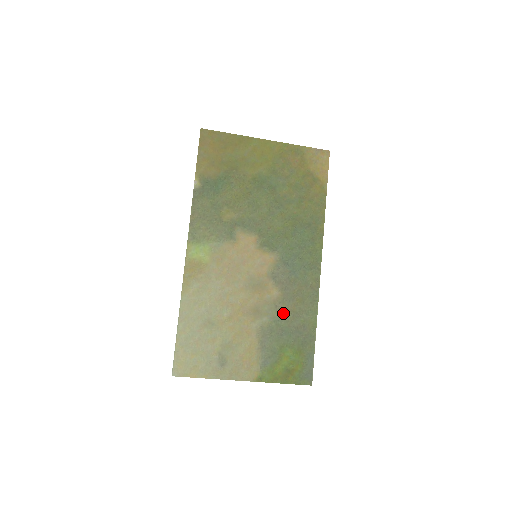
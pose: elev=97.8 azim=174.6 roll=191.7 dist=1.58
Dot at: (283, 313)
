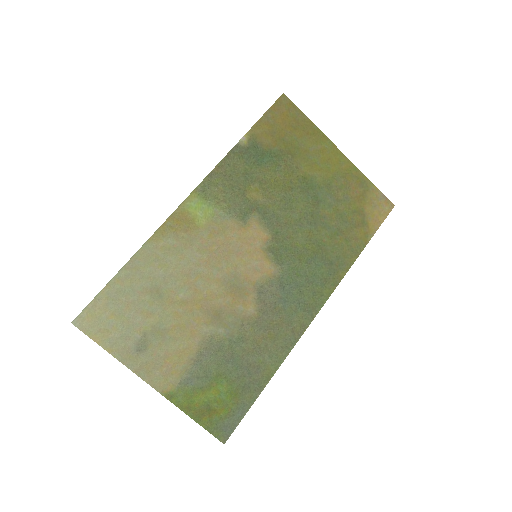
Dot at: (245, 338)
